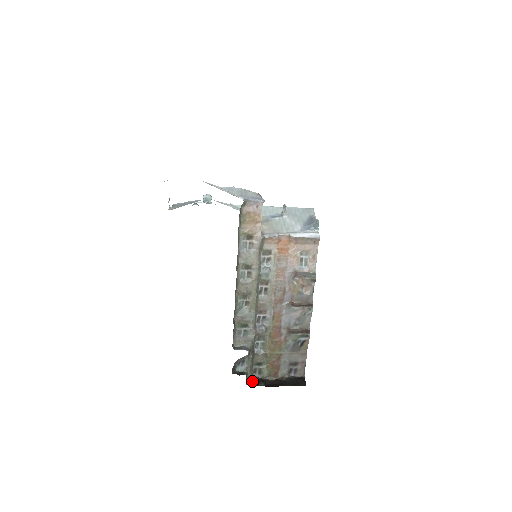
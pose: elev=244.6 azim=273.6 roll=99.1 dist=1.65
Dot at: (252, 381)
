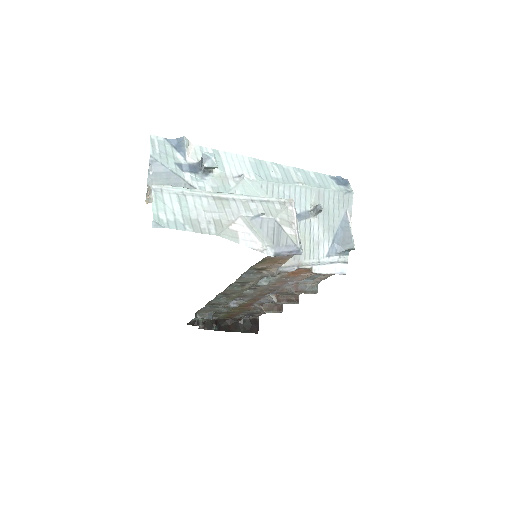
Dot at: (205, 324)
